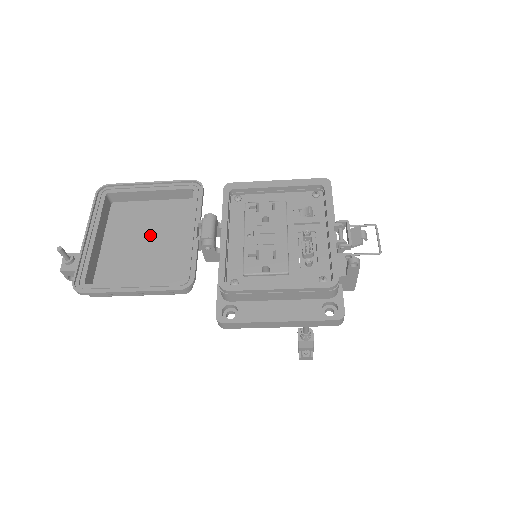
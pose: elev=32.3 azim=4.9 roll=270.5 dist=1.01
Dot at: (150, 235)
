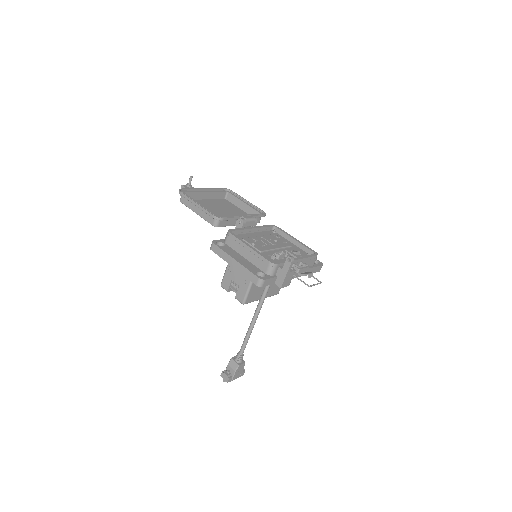
Dot at: (225, 211)
